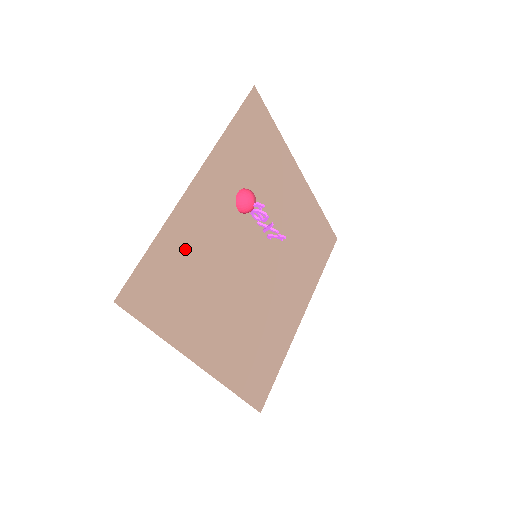
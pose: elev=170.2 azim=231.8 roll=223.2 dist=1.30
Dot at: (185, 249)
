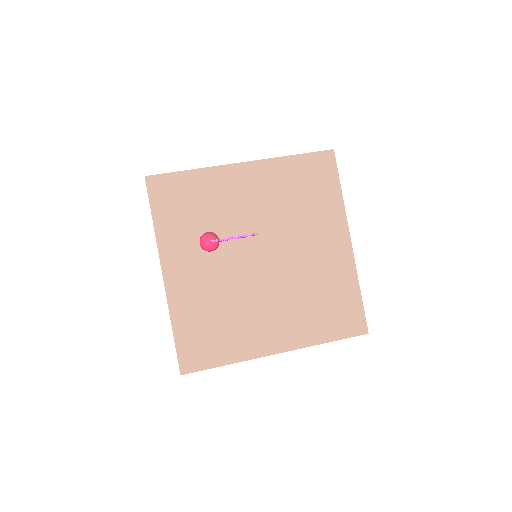
Dot at: (196, 311)
